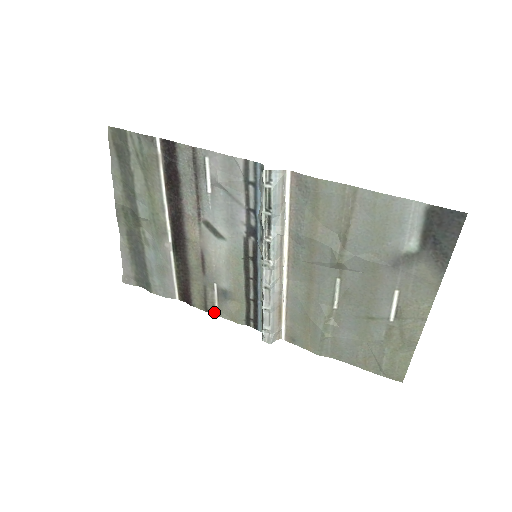
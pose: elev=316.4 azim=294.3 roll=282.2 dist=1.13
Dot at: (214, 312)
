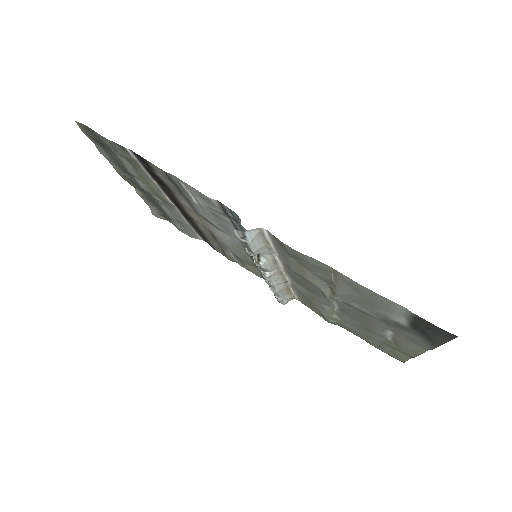
Dot at: (235, 261)
